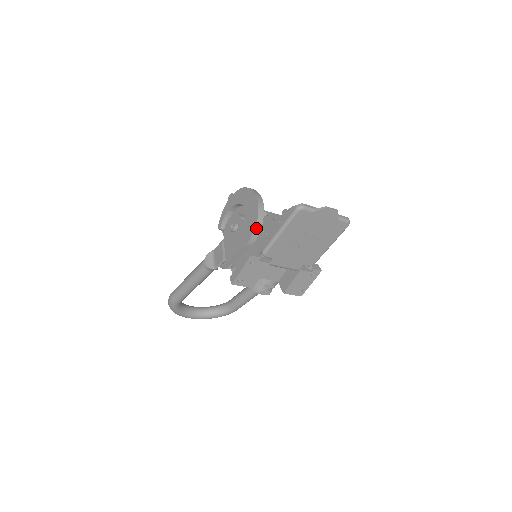
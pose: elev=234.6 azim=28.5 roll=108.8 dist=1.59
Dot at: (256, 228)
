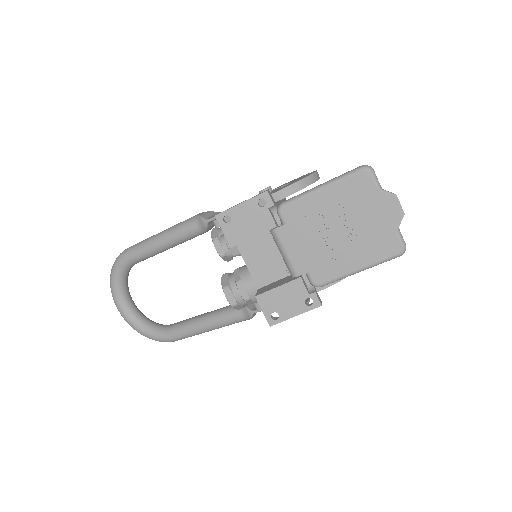
Dot at: (293, 185)
